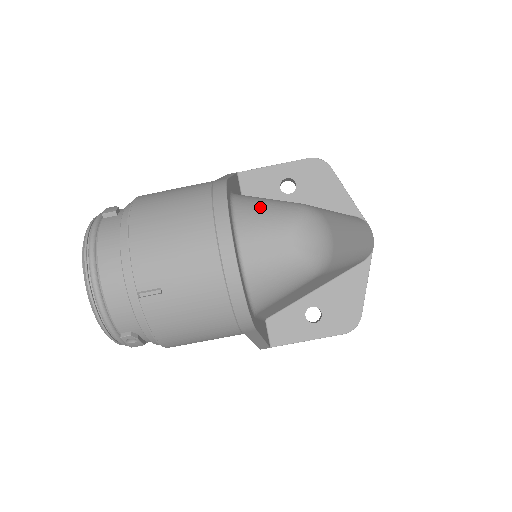
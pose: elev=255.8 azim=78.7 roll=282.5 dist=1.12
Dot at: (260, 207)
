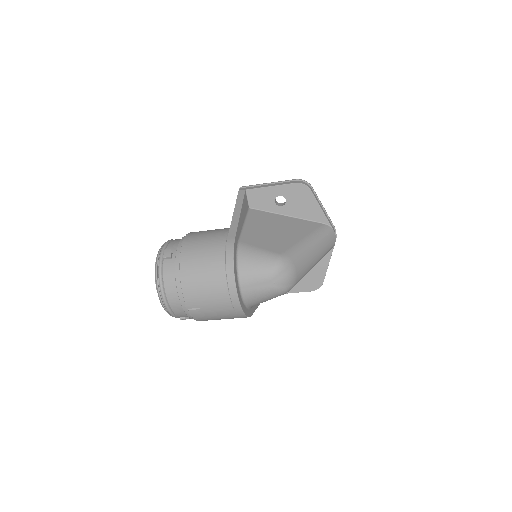
Dot at: (253, 261)
